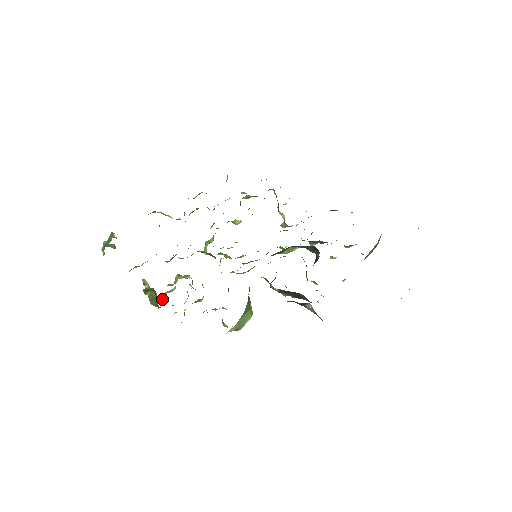
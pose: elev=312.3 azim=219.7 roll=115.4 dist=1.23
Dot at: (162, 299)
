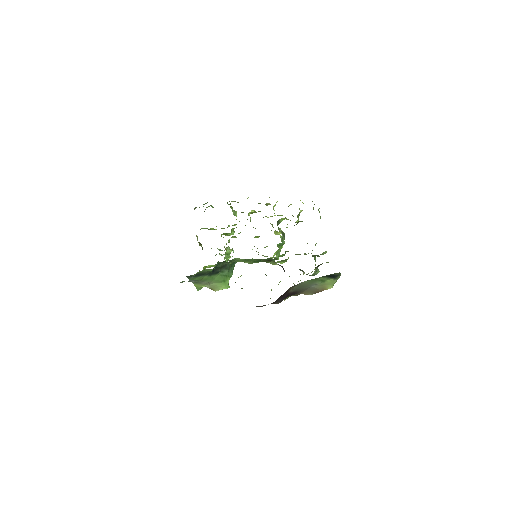
Dot at: occluded
